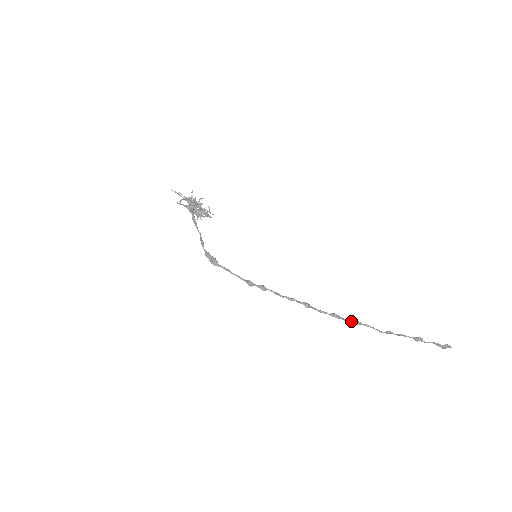
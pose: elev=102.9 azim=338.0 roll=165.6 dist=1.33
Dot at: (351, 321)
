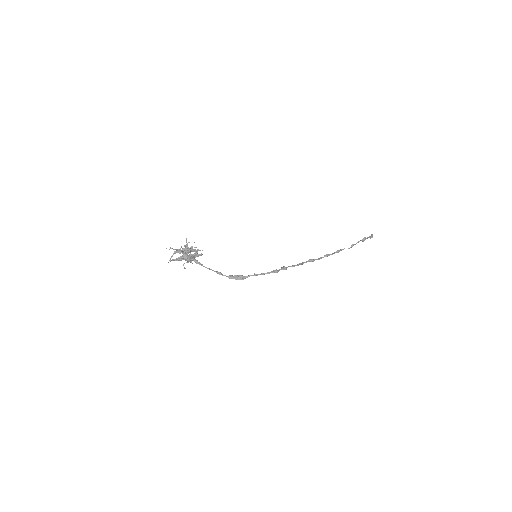
Dot at: occluded
